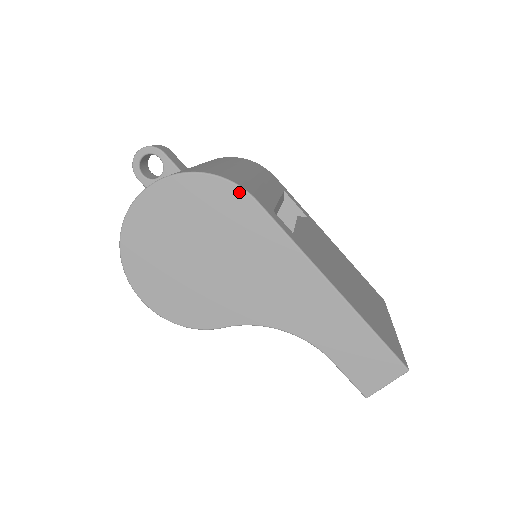
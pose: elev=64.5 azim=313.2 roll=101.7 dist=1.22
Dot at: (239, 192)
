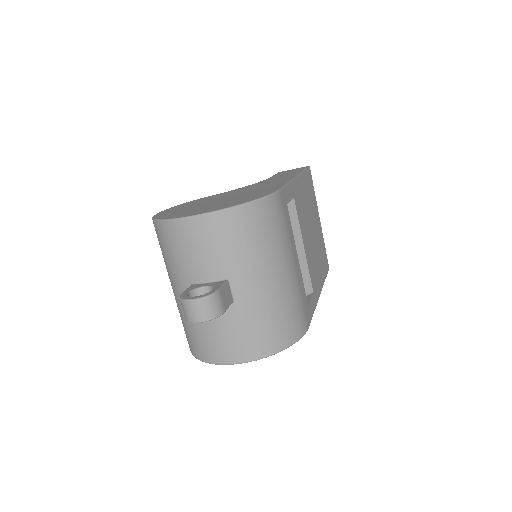
Dot at: occluded
